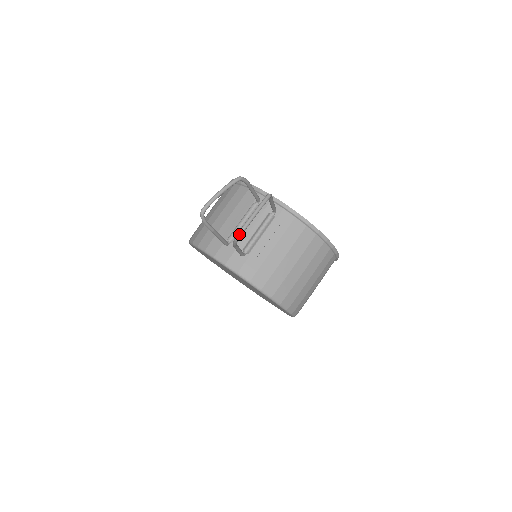
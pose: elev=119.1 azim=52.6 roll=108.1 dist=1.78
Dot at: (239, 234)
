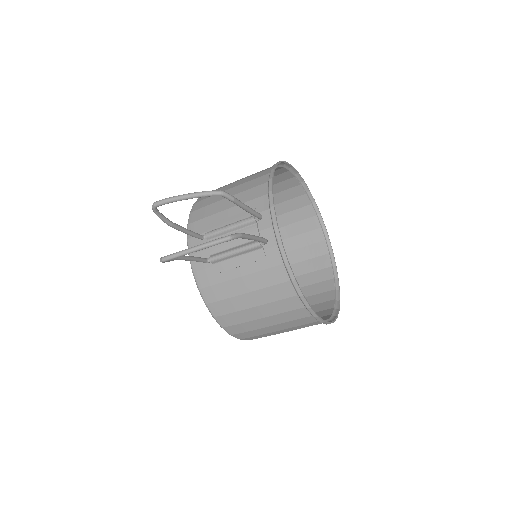
Dot at: (163, 259)
